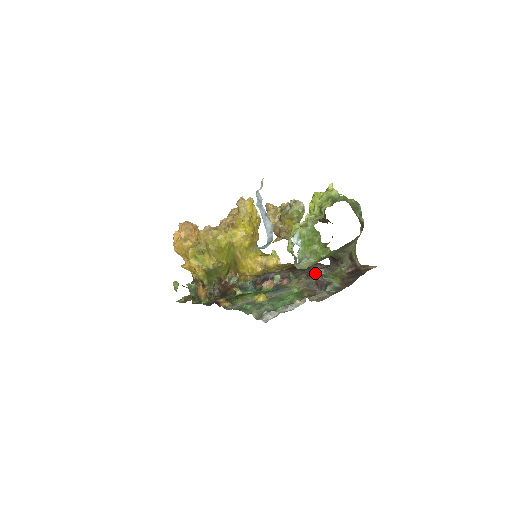
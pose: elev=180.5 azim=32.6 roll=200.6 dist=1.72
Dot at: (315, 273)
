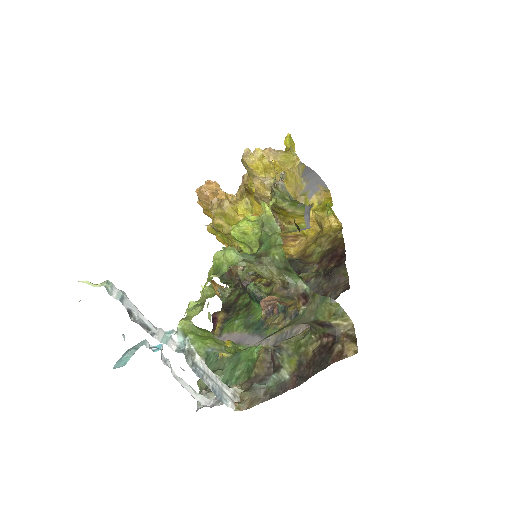
Dot at: occluded
